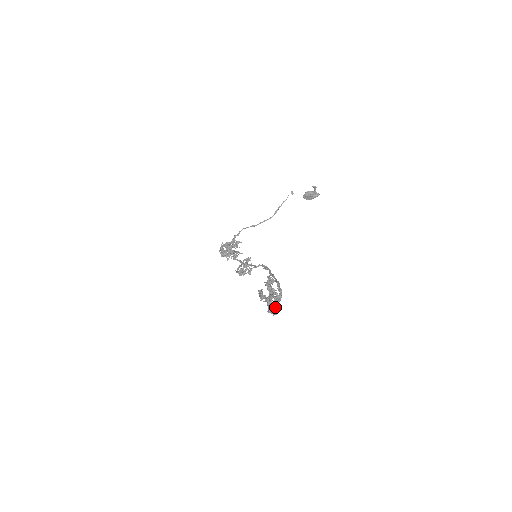
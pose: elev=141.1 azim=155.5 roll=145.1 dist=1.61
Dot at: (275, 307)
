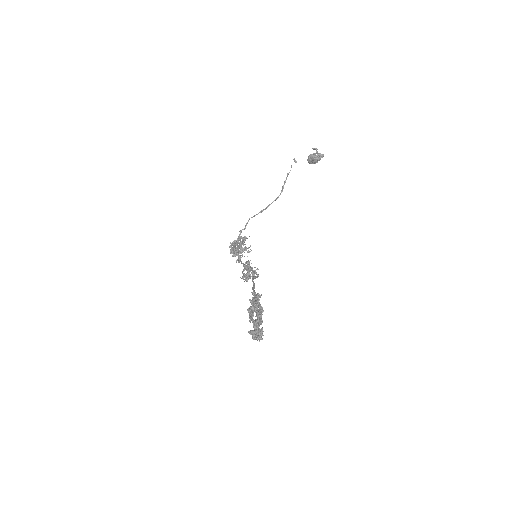
Dot at: (254, 336)
